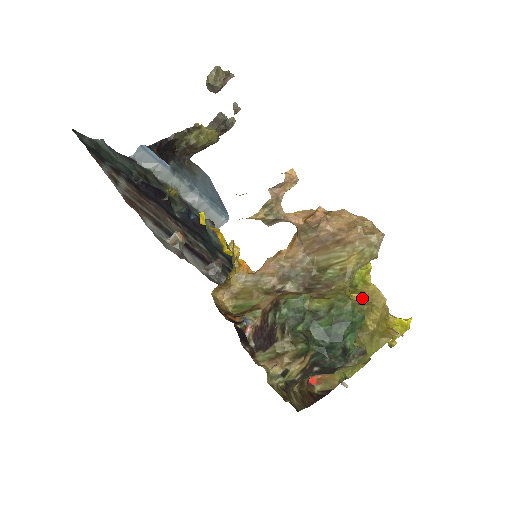
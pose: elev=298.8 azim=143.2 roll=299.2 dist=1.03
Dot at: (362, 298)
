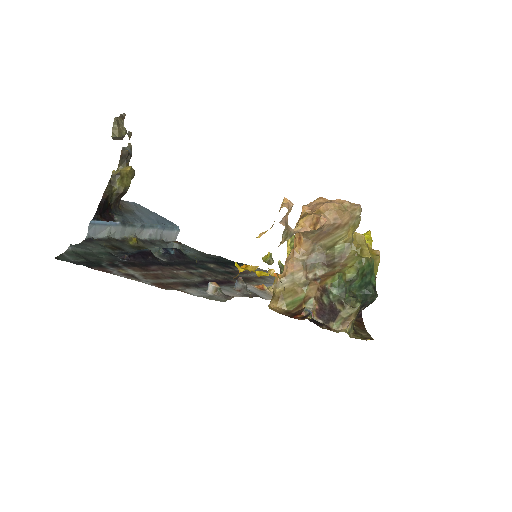
Dot at: occluded
